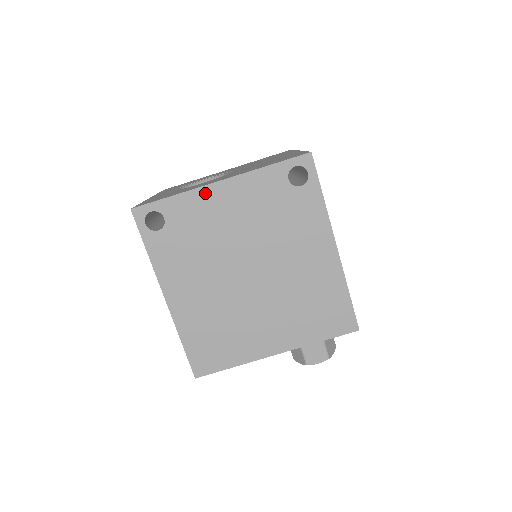
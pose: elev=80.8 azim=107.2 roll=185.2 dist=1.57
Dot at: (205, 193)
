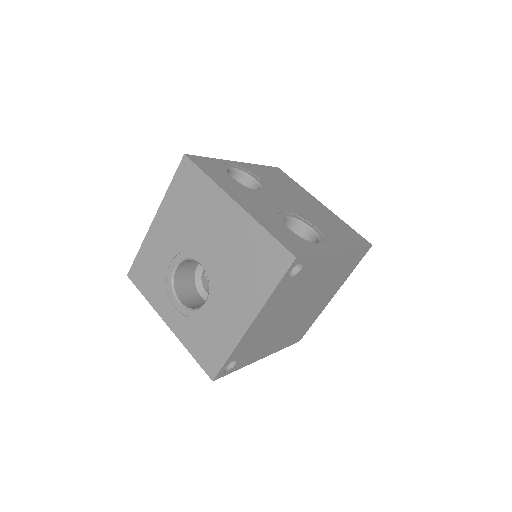
Dot at: (247, 335)
